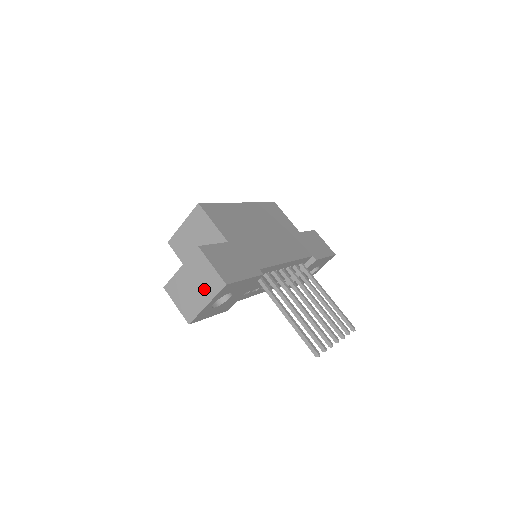
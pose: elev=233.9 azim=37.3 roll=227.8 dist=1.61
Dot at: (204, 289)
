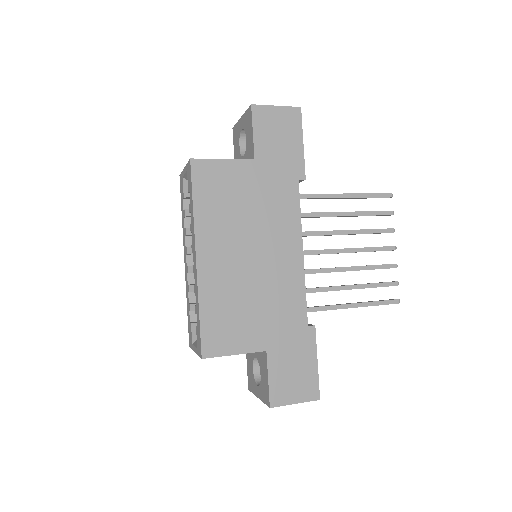
Dot at: occluded
